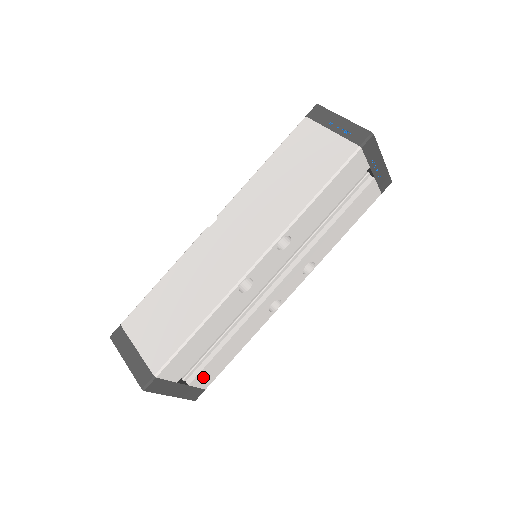
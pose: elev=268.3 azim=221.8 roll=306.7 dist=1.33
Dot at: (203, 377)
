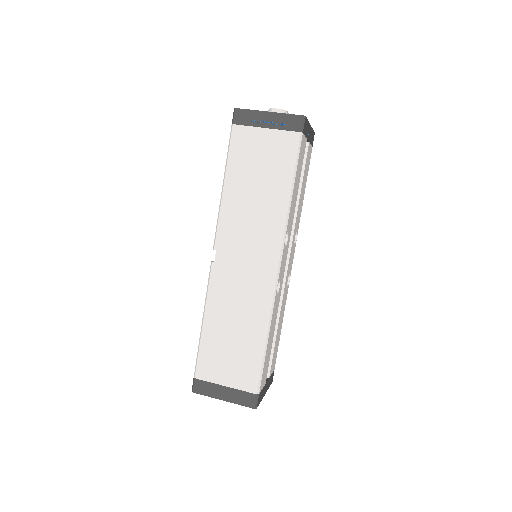
Dot at: (272, 364)
